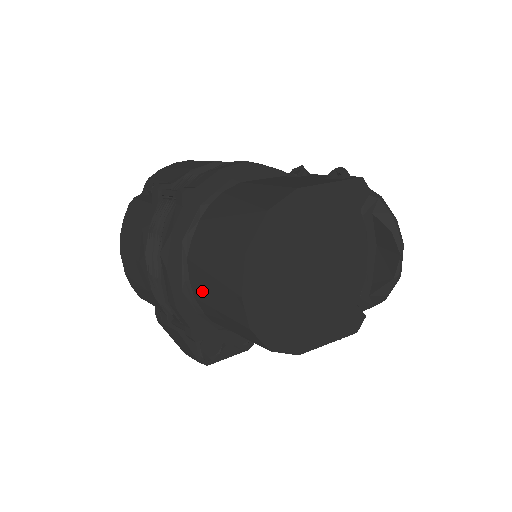
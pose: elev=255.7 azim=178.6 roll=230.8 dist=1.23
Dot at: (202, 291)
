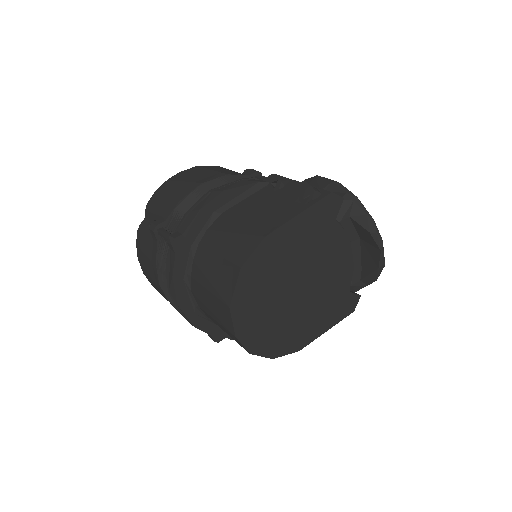
Dot at: (210, 317)
